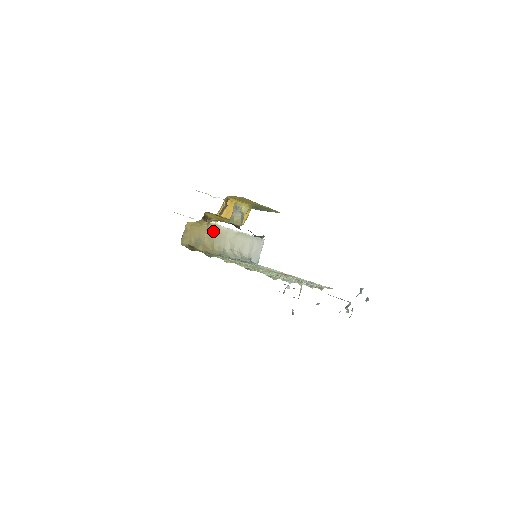
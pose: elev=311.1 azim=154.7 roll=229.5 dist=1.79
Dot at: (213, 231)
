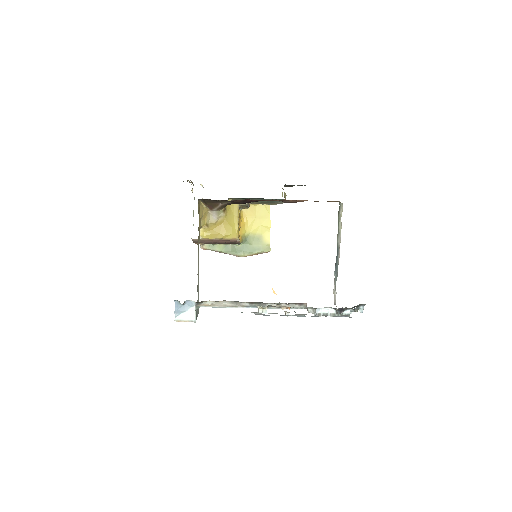
Dot at: (199, 237)
